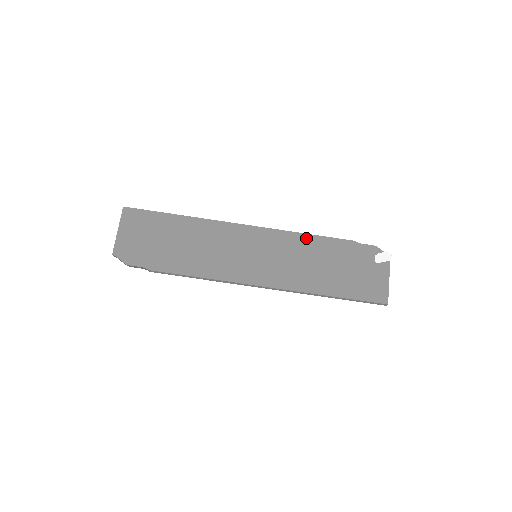
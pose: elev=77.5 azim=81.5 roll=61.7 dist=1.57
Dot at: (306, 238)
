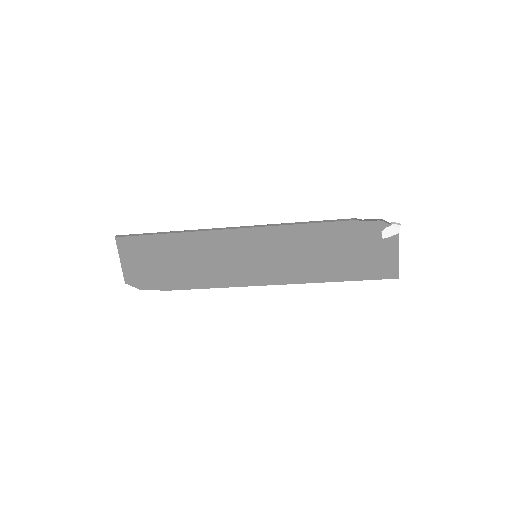
Dot at: (303, 229)
